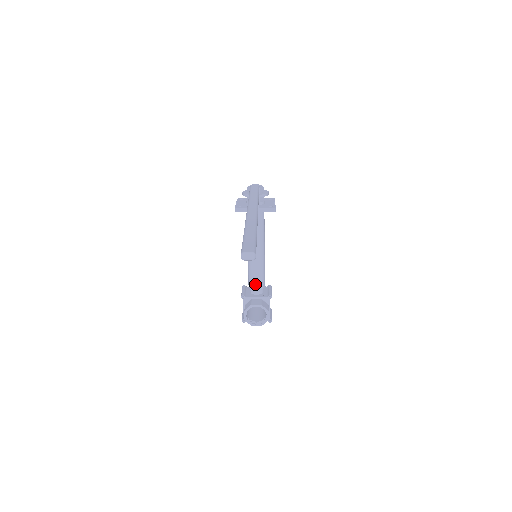
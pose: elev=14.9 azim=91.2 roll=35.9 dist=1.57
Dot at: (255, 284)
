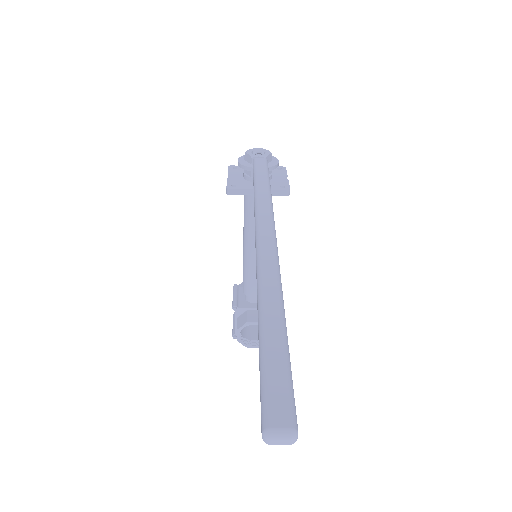
Dot at: (252, 290)
